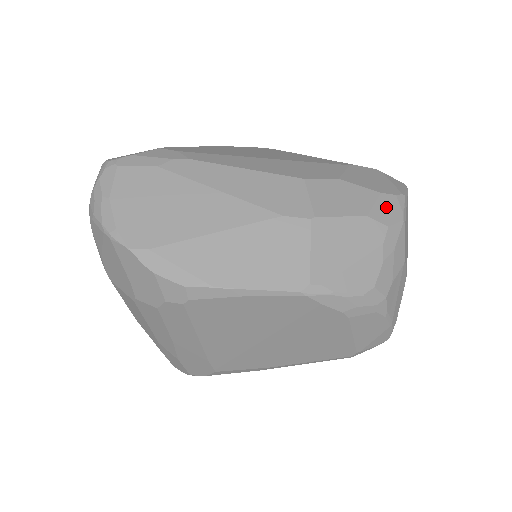
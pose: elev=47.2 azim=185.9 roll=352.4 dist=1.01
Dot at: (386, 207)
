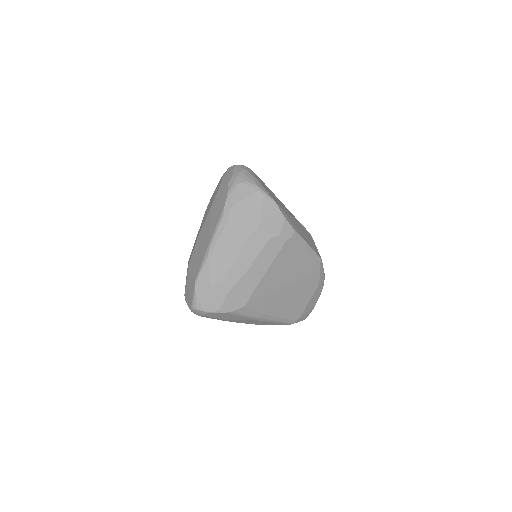
Dot at: occluded
